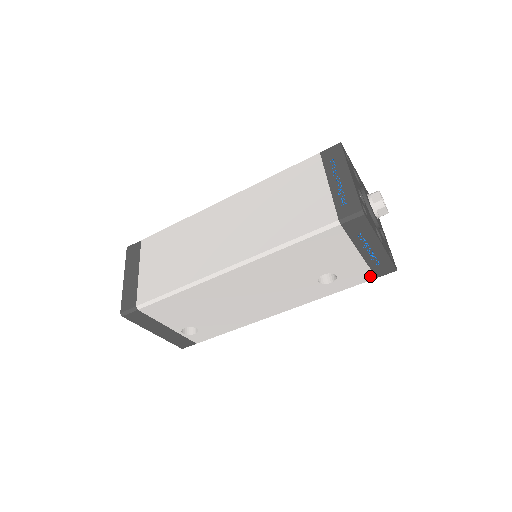
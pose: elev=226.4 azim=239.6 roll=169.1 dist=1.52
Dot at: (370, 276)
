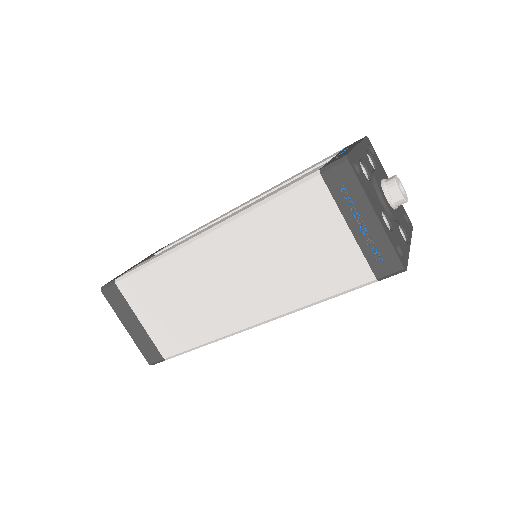
Dot at: occluded
